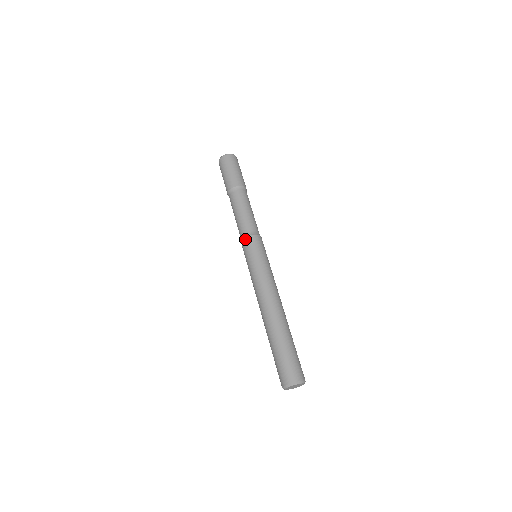
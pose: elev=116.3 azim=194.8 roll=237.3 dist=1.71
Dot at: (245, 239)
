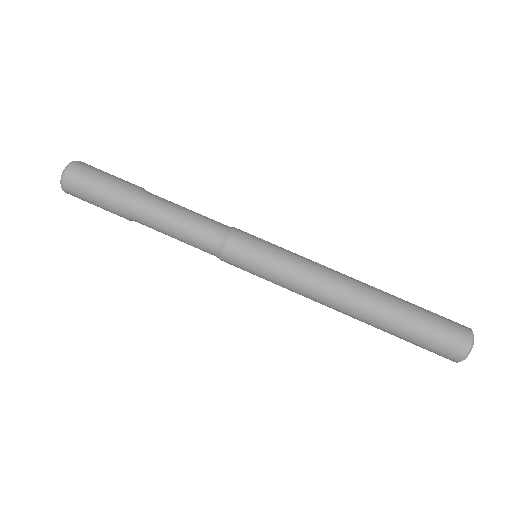
Dot at: occluded
